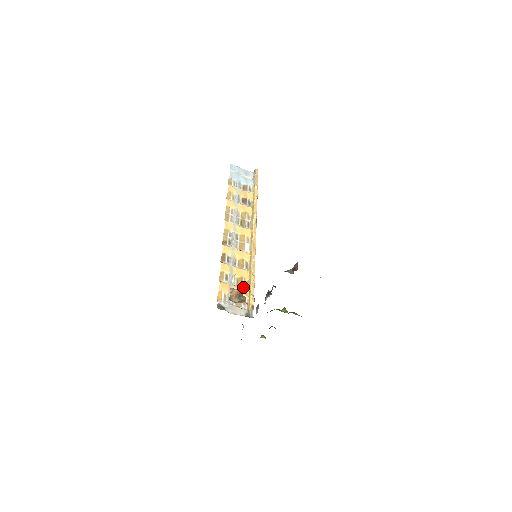
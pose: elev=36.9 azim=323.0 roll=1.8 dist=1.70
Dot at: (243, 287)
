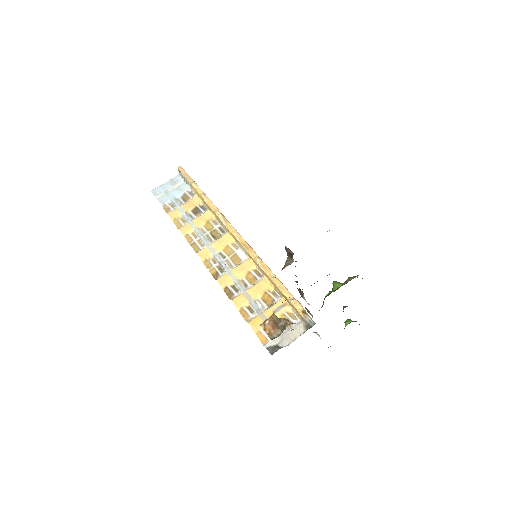
Dot at: (276, 300)
